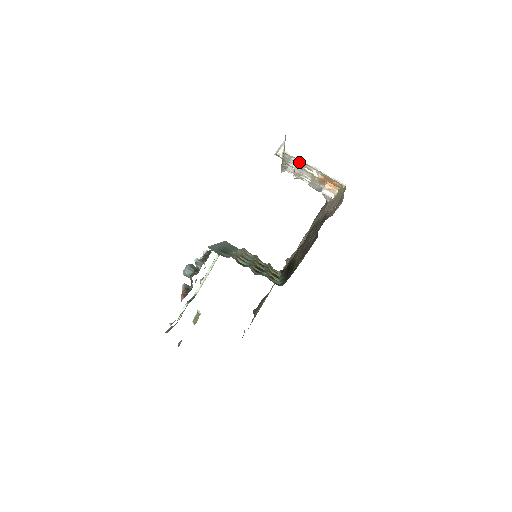
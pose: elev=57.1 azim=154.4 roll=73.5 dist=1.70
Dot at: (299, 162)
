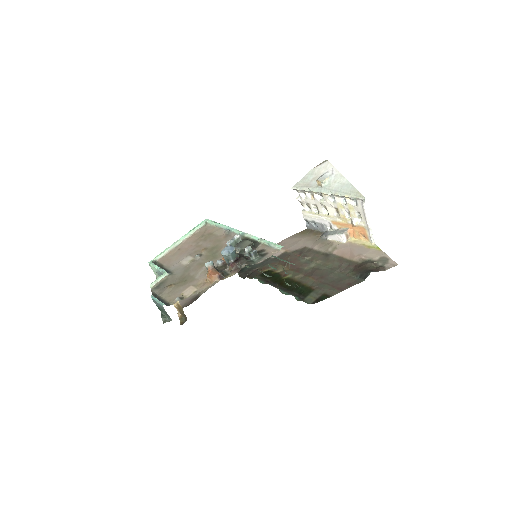
Dot at: (353, 206)
